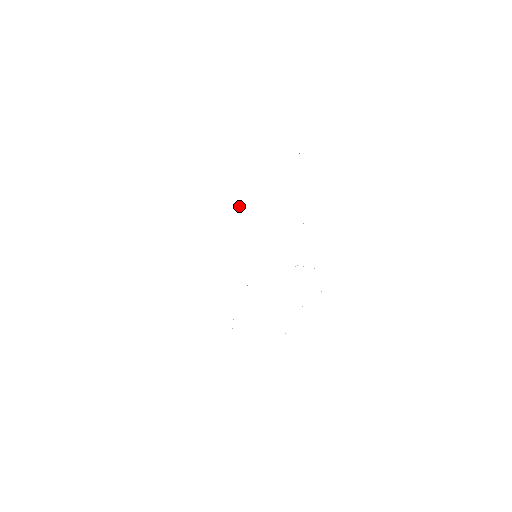
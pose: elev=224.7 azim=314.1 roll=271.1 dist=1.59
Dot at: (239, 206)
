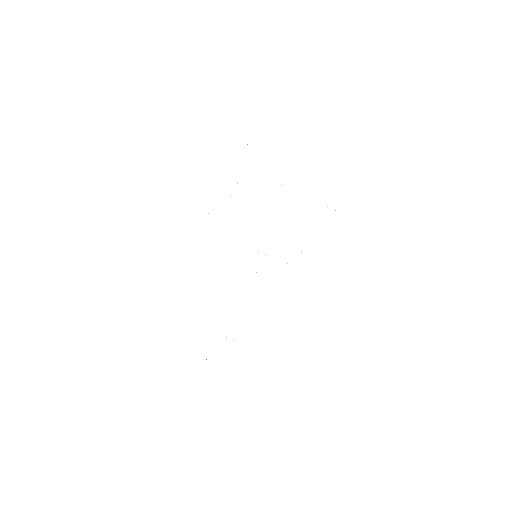
Dot at: occluded
